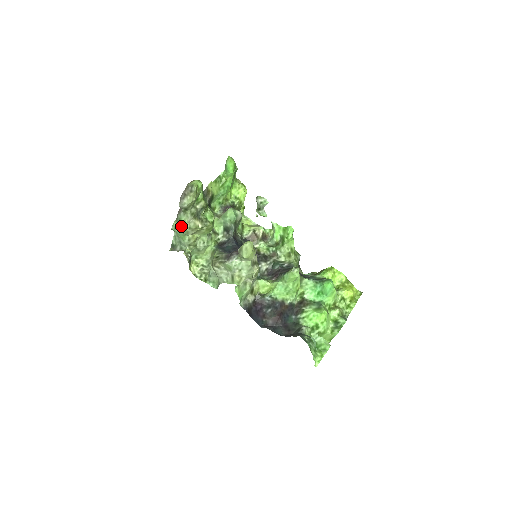
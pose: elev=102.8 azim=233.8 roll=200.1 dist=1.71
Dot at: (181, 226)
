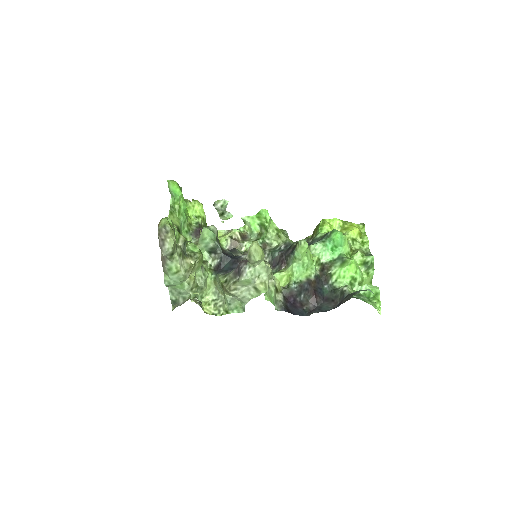
Dot at: (175, 275)
